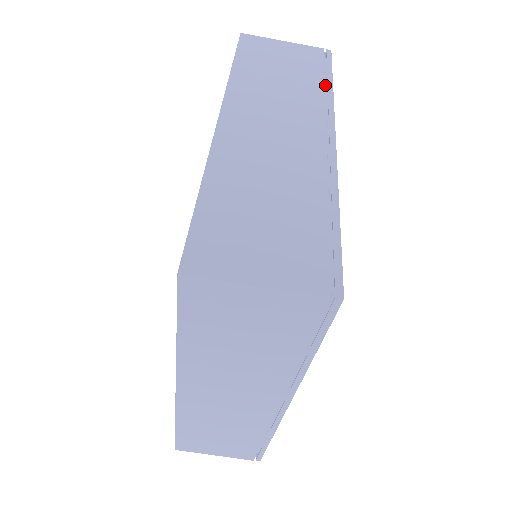
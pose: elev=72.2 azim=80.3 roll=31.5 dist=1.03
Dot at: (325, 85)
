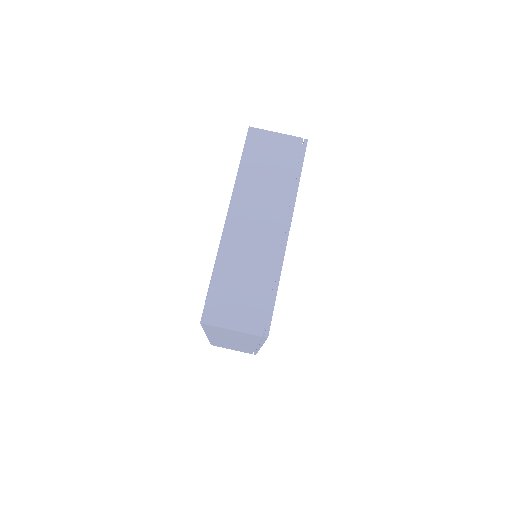
Dot at: (296, 175)
